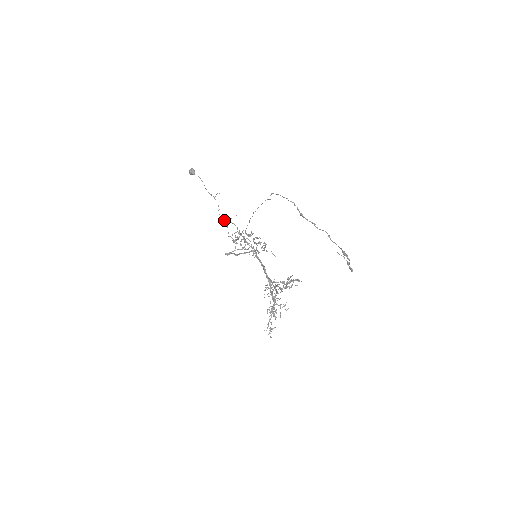
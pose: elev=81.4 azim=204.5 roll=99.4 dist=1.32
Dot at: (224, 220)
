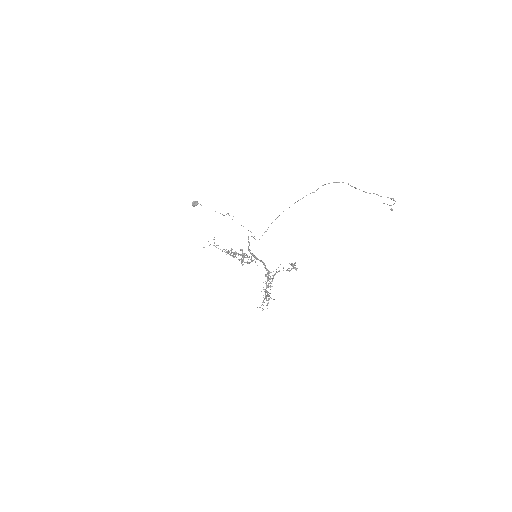
Dot at: occluded
